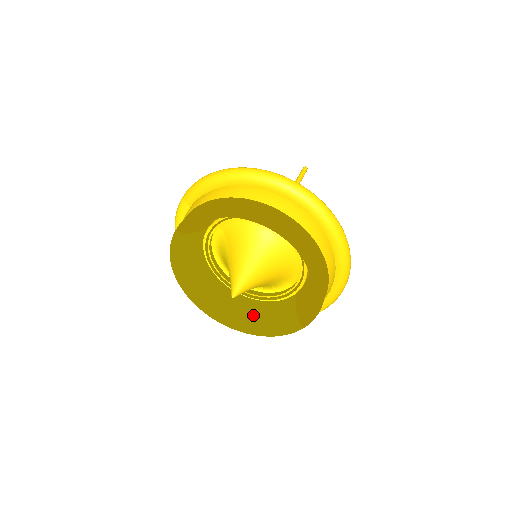
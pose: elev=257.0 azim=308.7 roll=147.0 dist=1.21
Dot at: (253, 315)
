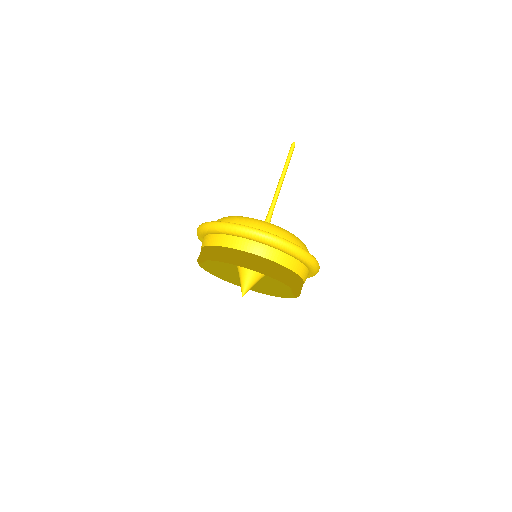
Dot at: (270, 284)
